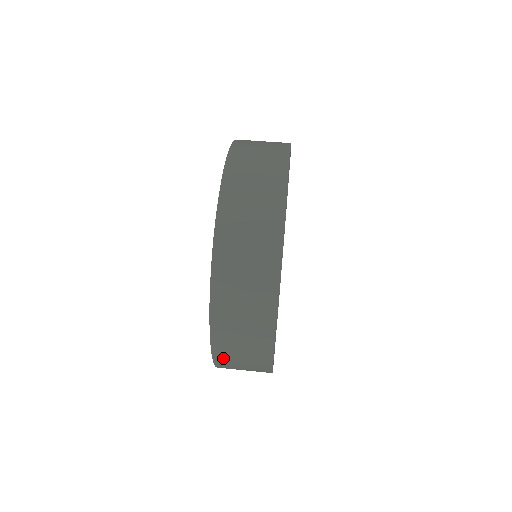
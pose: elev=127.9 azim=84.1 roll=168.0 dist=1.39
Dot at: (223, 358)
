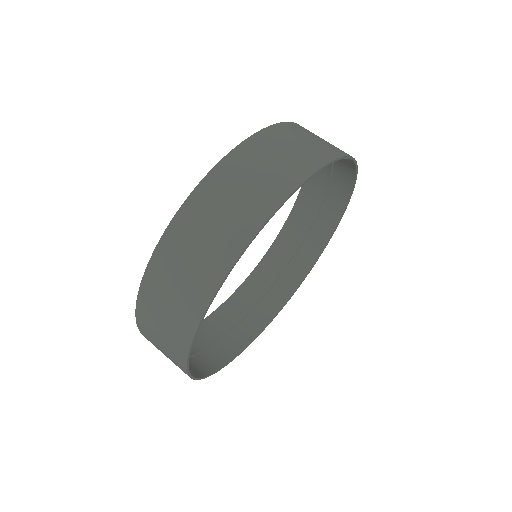
Dot at: (160, 268)
